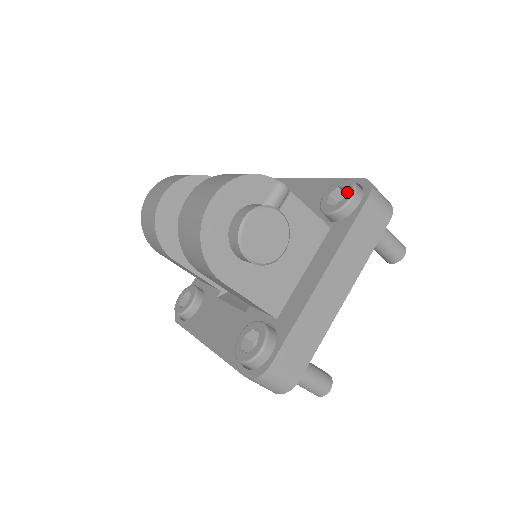
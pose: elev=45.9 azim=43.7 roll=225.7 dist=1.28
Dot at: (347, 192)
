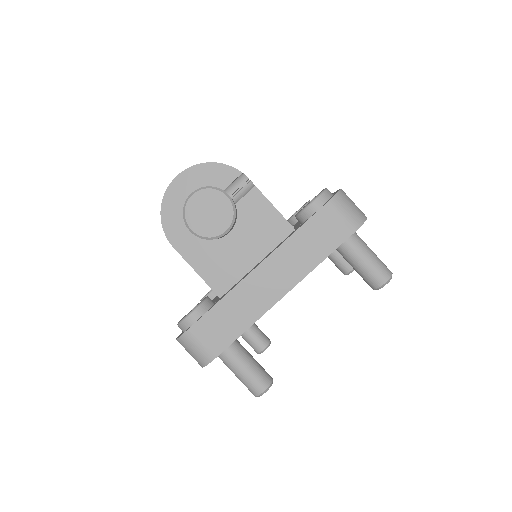
Dot at: (315, 197)
